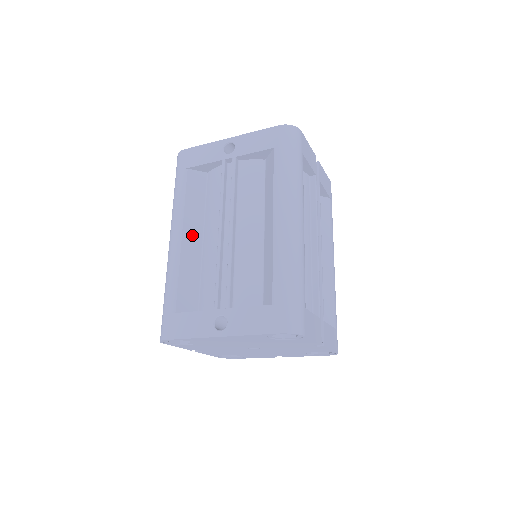
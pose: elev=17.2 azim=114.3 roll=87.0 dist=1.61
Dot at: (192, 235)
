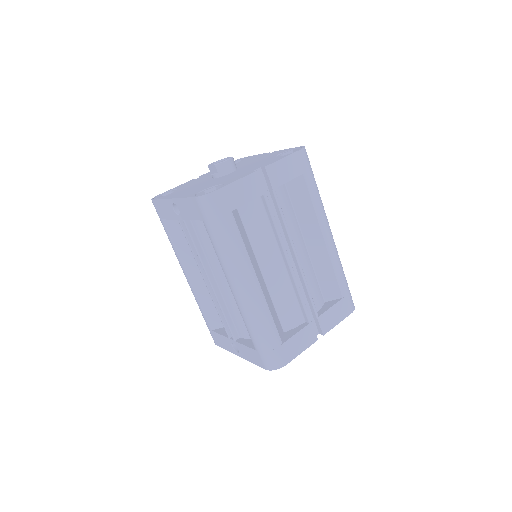
Dot at: (195, 273)
